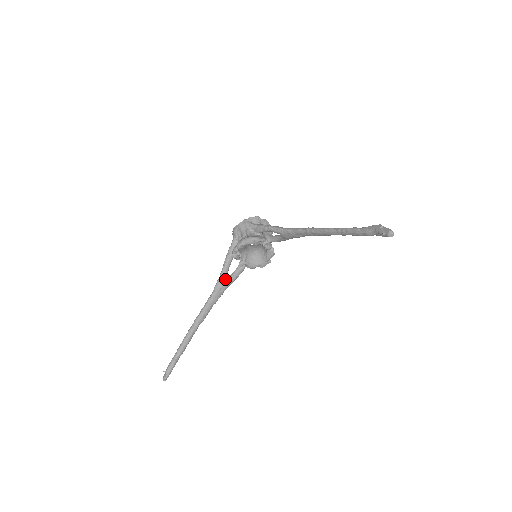
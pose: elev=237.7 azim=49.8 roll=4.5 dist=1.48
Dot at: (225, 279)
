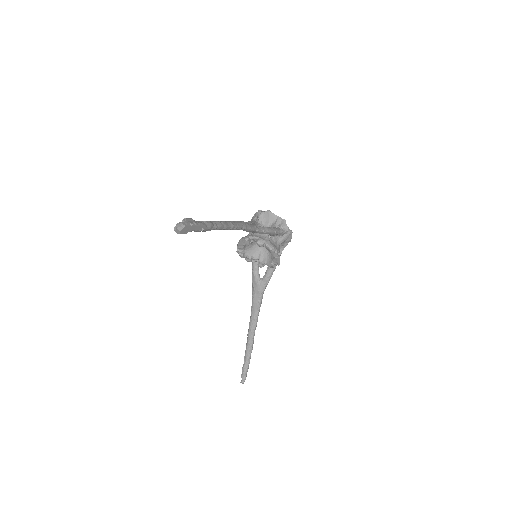
Dot at: (255, 283)
